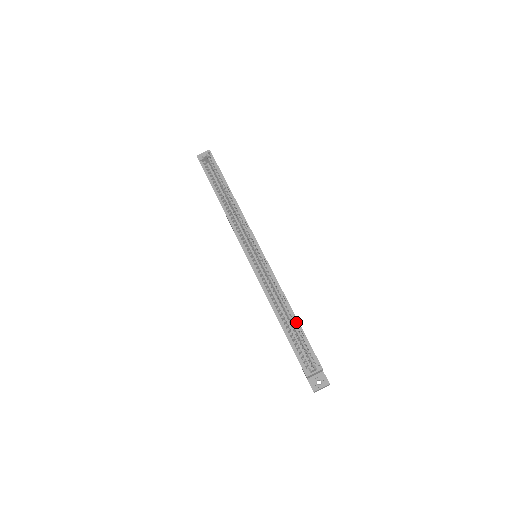
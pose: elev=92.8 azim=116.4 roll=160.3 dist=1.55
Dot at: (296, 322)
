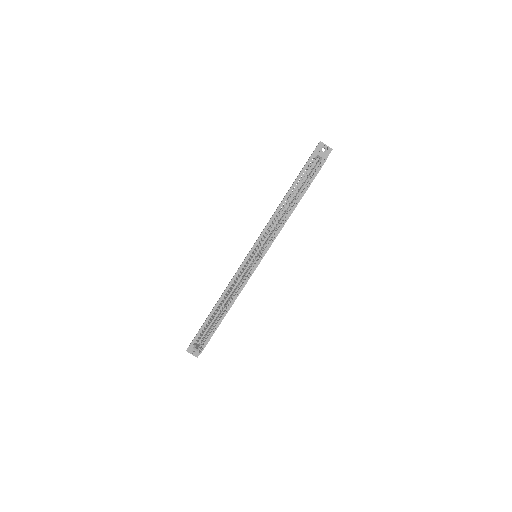
Dot at: (220, 320)
